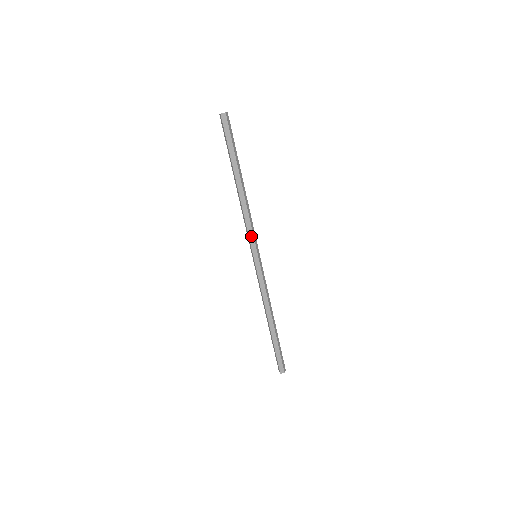
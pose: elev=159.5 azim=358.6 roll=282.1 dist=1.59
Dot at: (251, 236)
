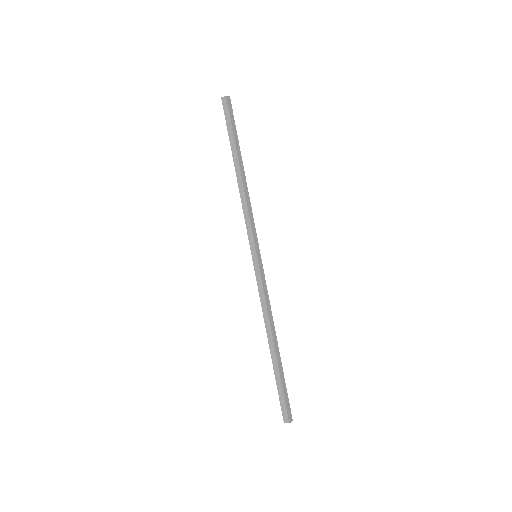
Dot at: (249, 230)
